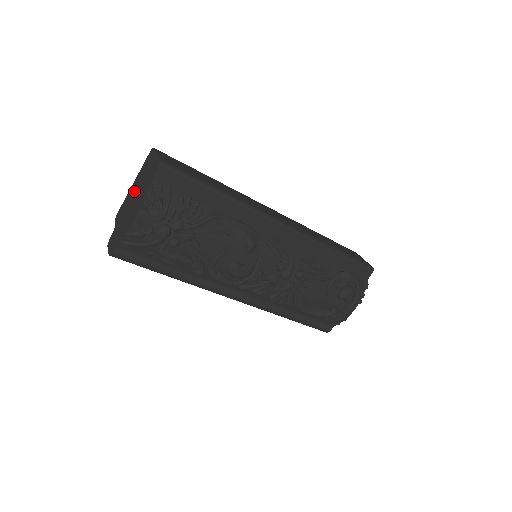
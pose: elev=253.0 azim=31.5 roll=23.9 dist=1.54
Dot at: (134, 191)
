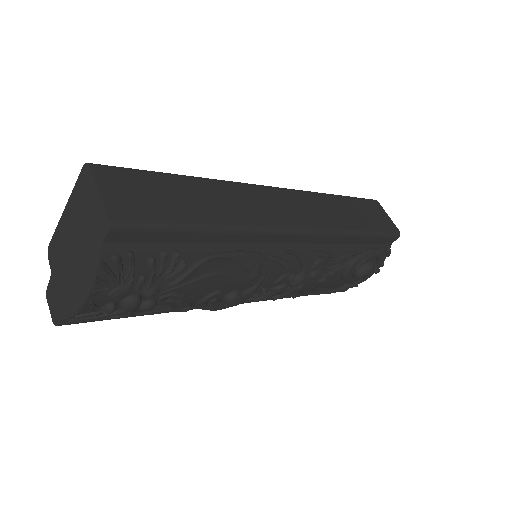
Dot at: (70, 233)
